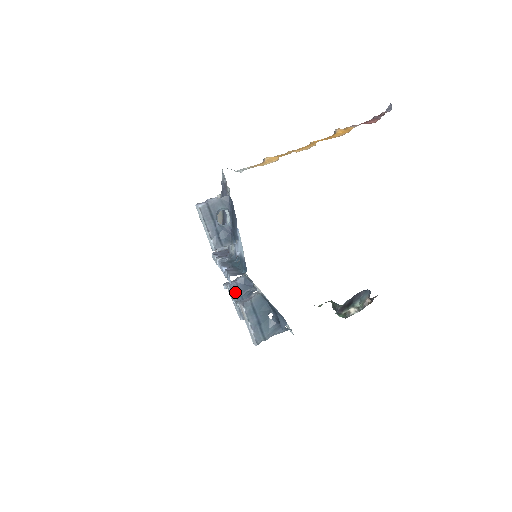
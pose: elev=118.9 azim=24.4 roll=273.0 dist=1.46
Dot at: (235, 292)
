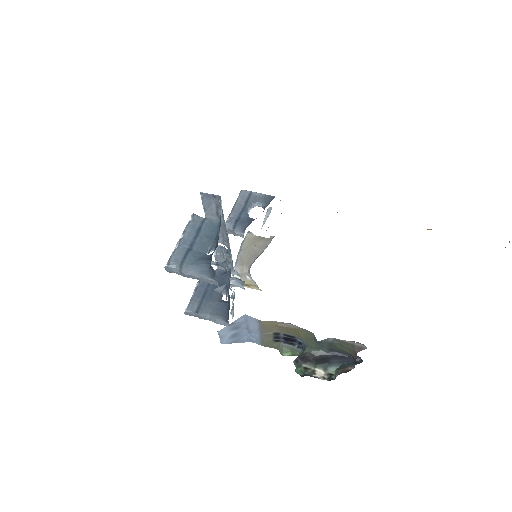
Dot at: occluded
